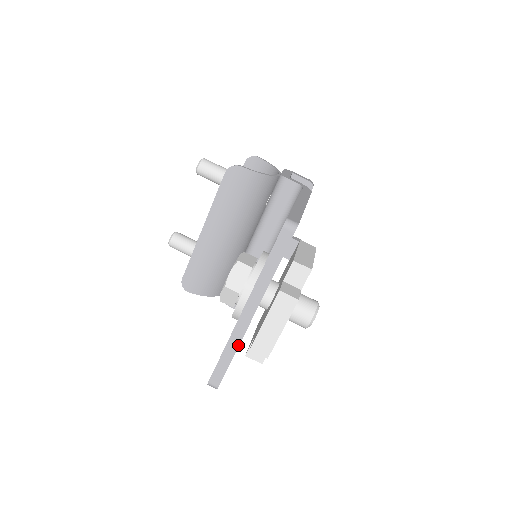
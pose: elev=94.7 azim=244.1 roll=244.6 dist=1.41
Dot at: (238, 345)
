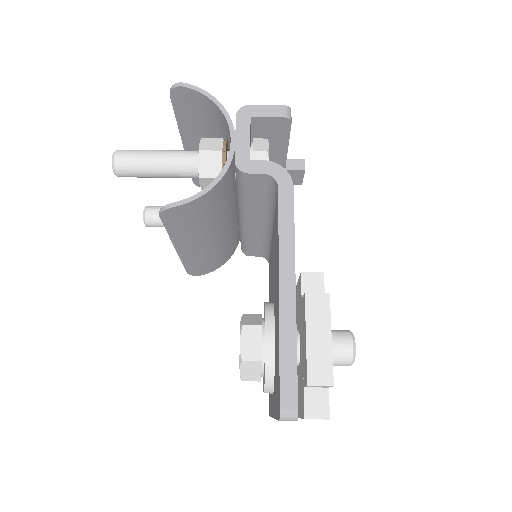
Dot at: occluded
